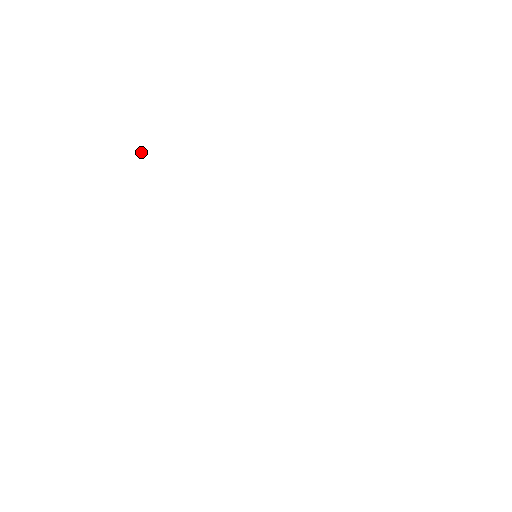
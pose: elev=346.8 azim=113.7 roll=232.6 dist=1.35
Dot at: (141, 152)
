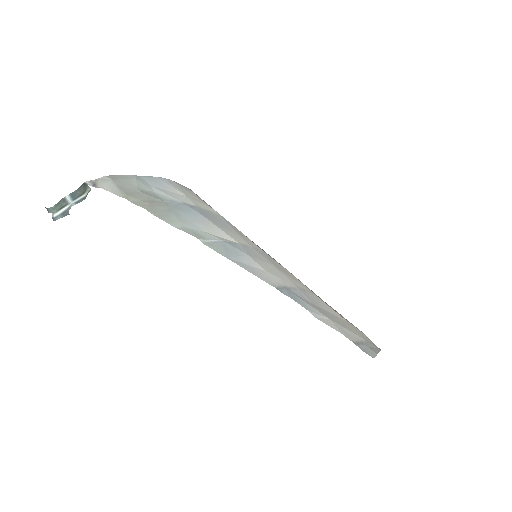
Dot at: (87, 186)
